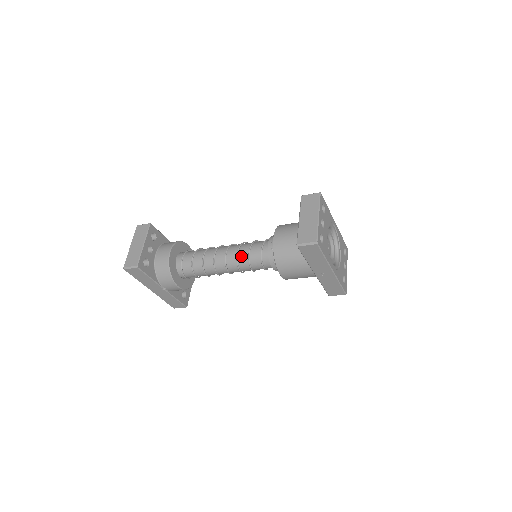
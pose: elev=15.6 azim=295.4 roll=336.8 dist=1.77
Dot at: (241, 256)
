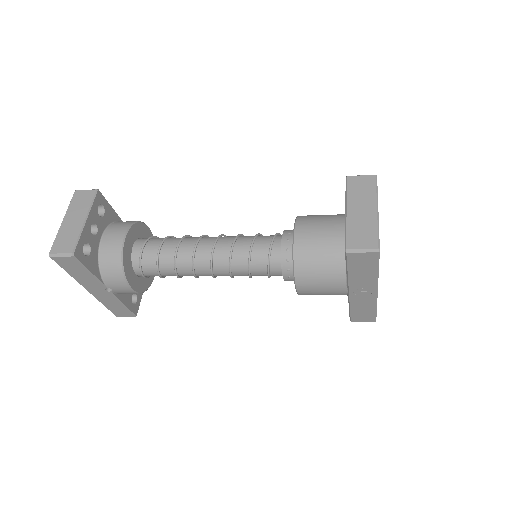
Dot at: (237, 254)
